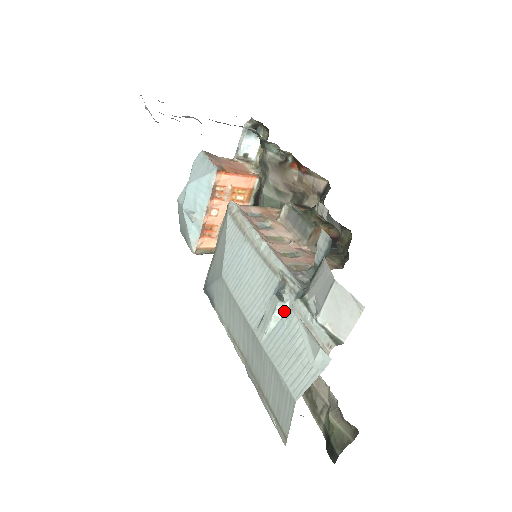
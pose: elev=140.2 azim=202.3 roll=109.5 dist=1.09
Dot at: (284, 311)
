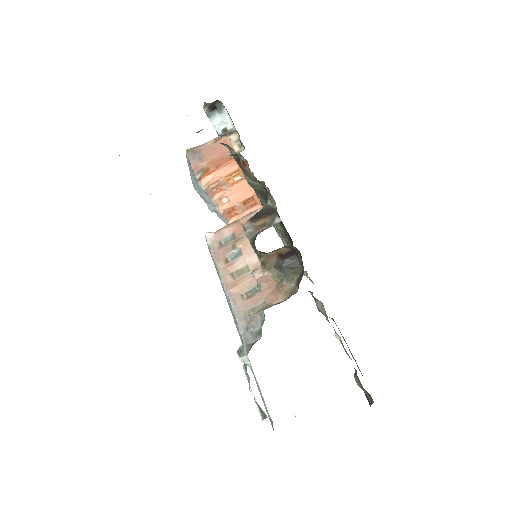
Dot at: (249, 361)
